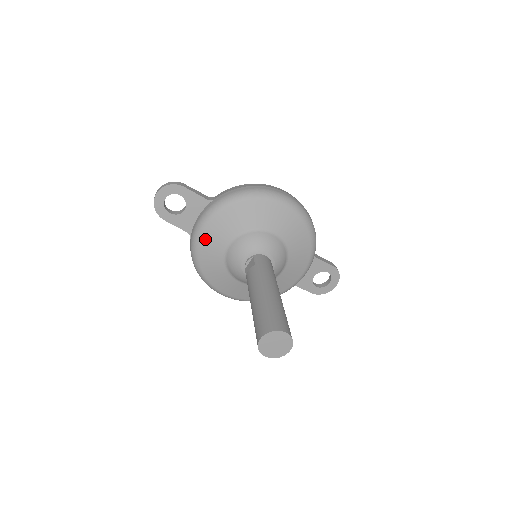
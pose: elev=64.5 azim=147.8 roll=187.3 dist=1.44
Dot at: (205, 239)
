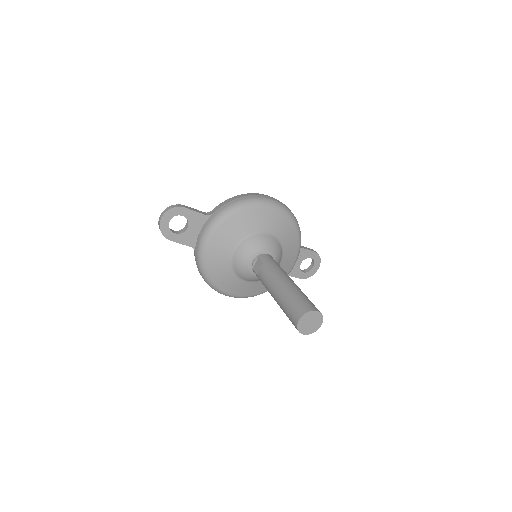
Dot at: (211, 250)
